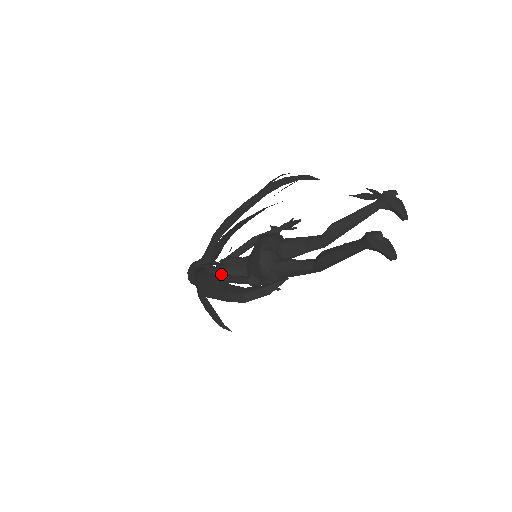
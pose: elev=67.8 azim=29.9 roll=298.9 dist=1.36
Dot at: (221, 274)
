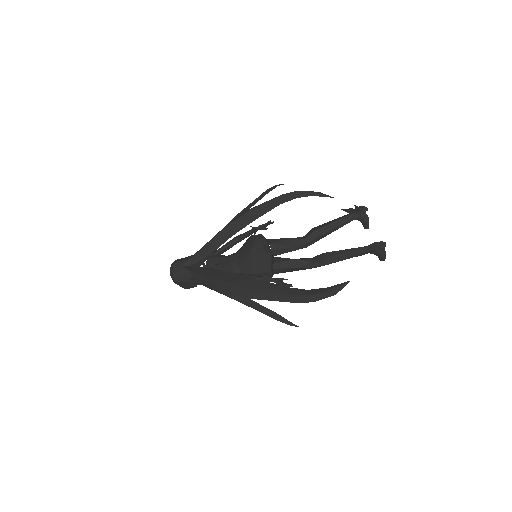
Dot at: occluded
